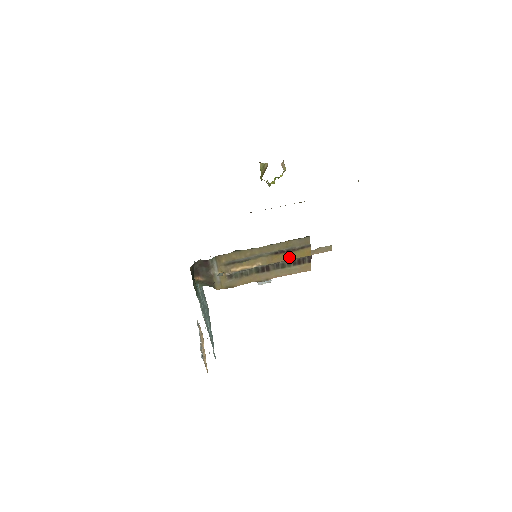
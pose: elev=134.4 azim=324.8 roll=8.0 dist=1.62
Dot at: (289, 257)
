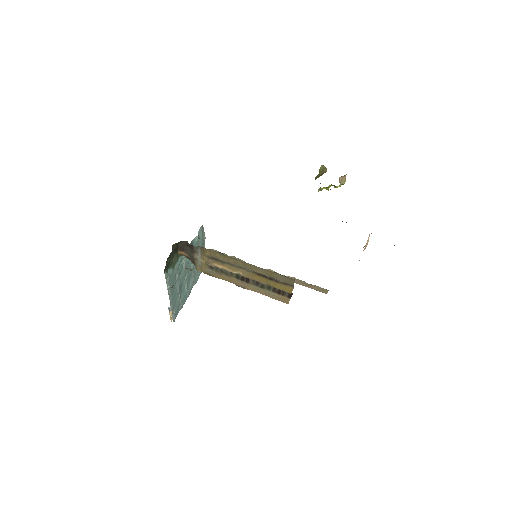
Dot at: (270, 283)
